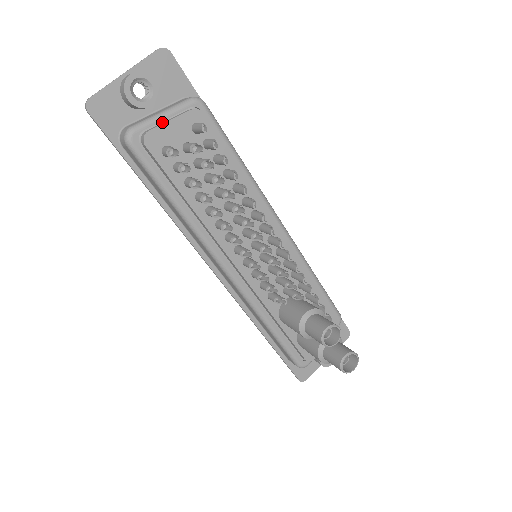
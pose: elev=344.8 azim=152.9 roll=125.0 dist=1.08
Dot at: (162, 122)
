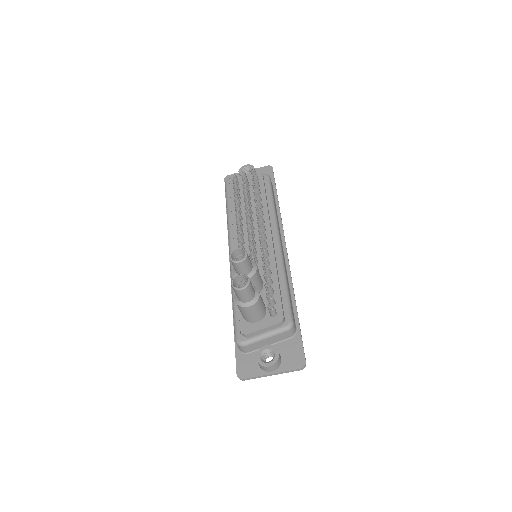
Dot at: occluded
